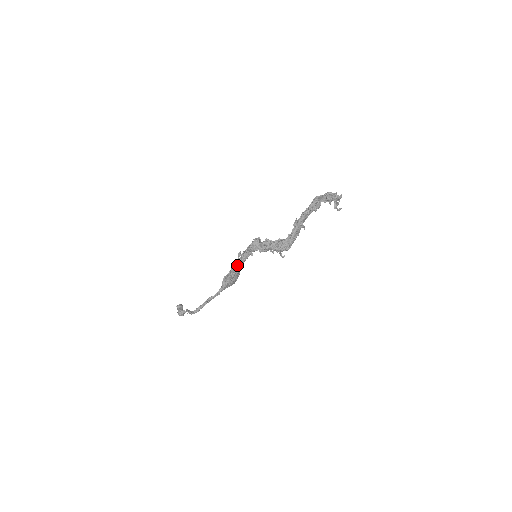
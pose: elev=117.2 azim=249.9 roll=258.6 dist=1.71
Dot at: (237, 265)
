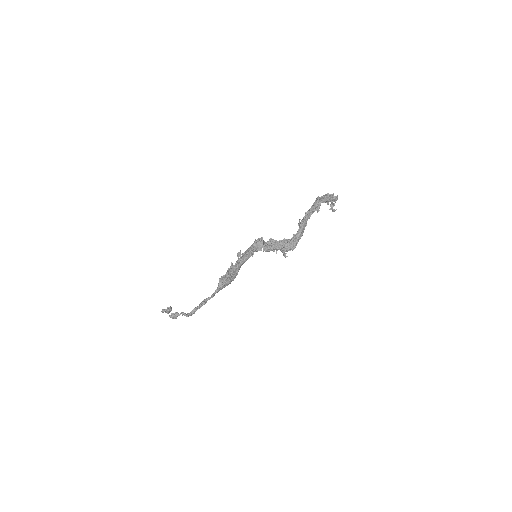
Dot at: (237, 265)
